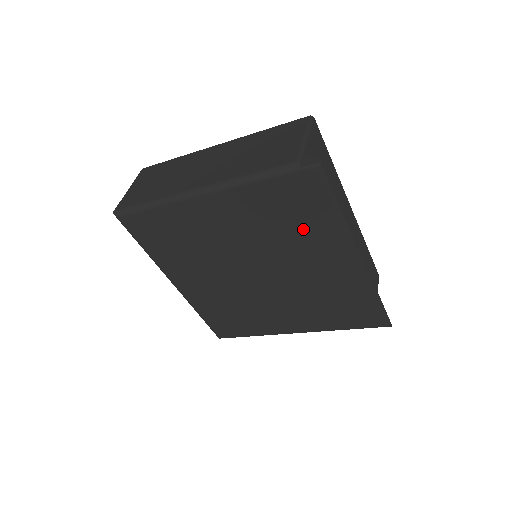
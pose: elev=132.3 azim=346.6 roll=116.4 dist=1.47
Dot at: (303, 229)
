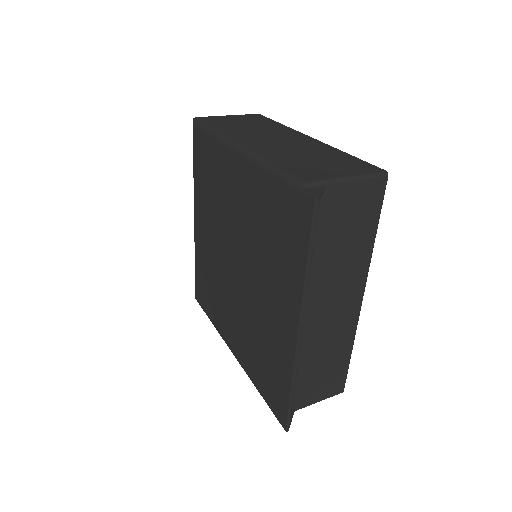
Dot at: (276, 256)
